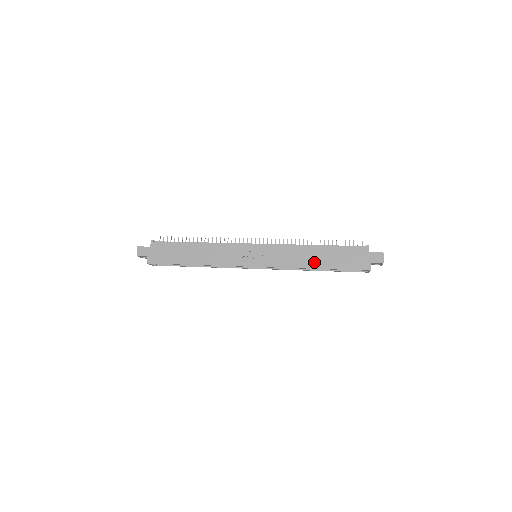
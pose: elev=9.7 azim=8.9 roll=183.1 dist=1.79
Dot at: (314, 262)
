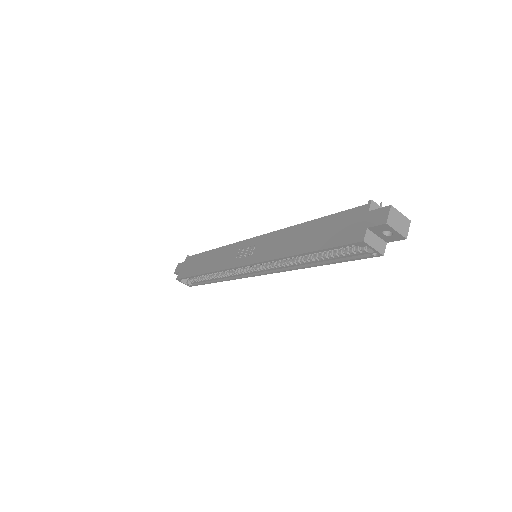
Dot at: (297, 245)
